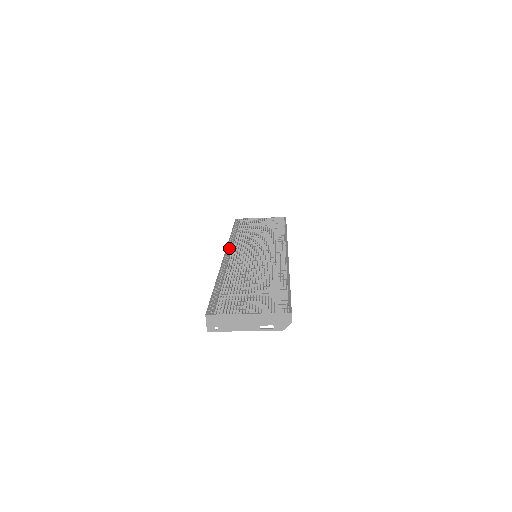
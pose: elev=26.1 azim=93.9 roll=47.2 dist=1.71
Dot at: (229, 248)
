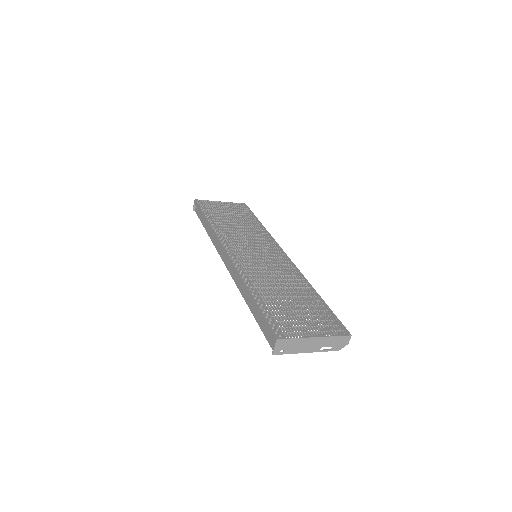
Dot at: (224, 244)
